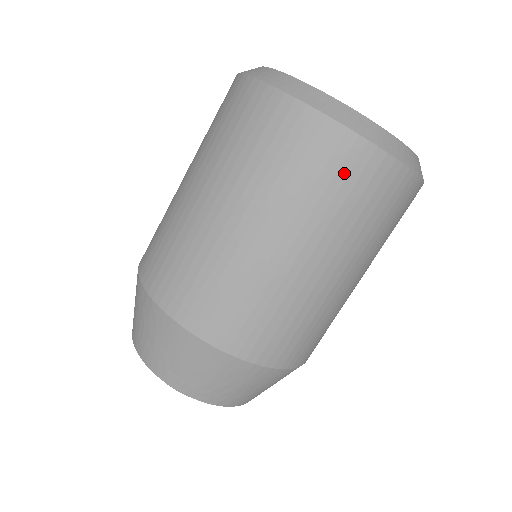
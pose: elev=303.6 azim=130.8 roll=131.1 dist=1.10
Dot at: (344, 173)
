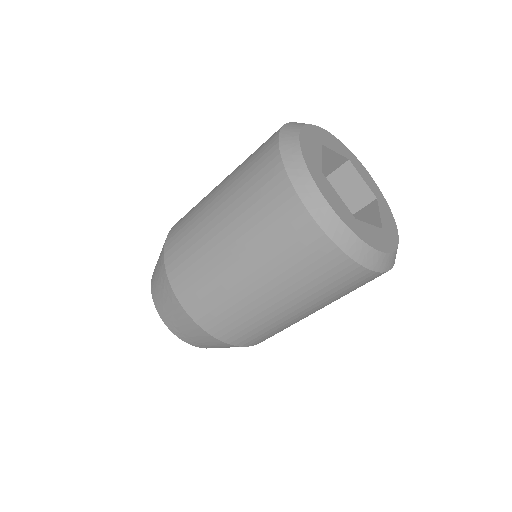
Dot at: (331, 274)
